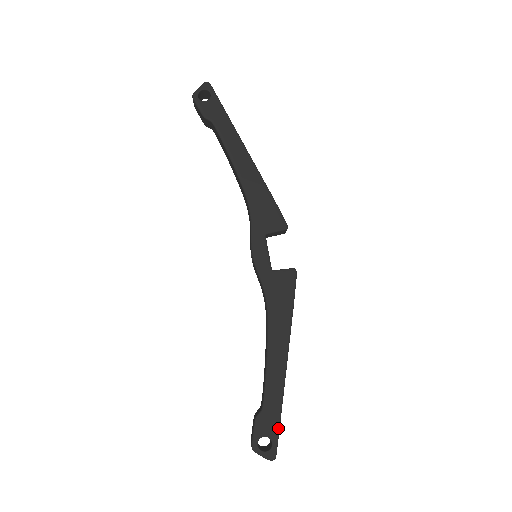
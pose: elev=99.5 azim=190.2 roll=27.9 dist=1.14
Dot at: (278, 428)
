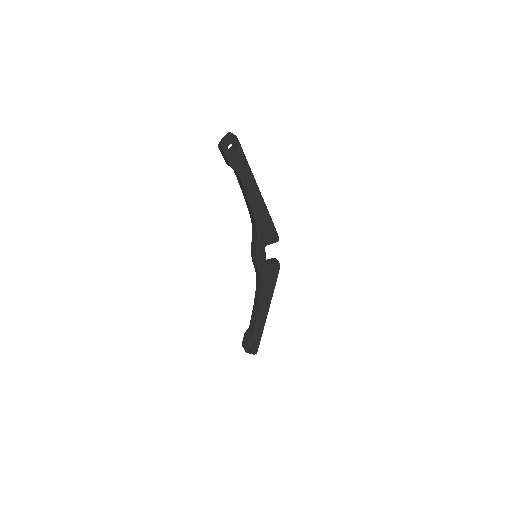
Dot at: occluded
